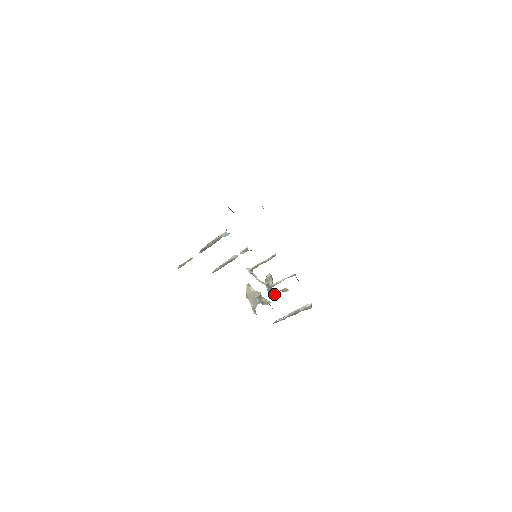
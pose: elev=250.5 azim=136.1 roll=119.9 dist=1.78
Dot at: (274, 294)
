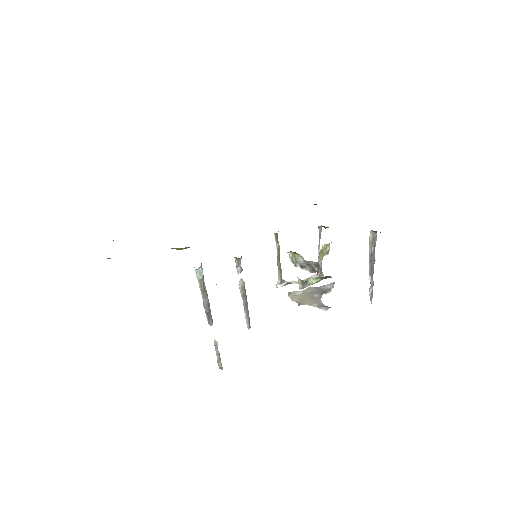
Dot at: (316, 264)
